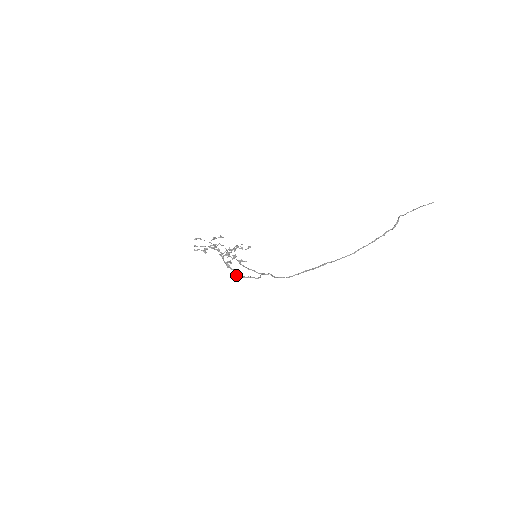
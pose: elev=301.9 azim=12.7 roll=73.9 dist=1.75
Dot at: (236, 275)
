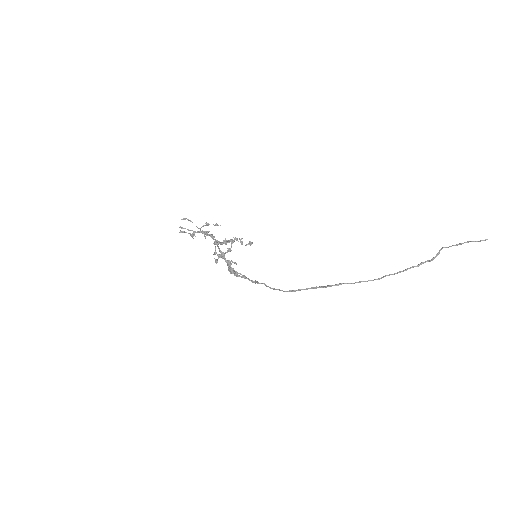
Dot at: (229, 270)
